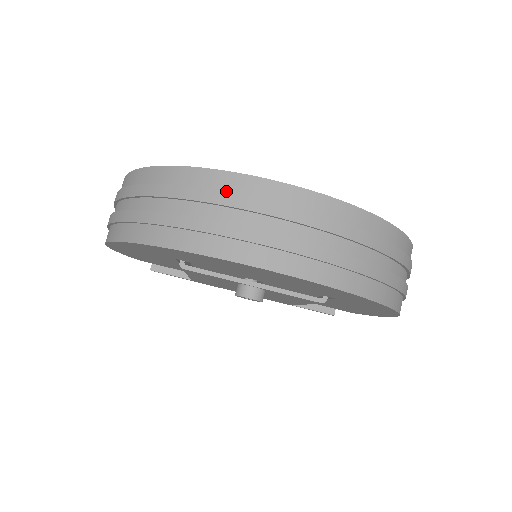
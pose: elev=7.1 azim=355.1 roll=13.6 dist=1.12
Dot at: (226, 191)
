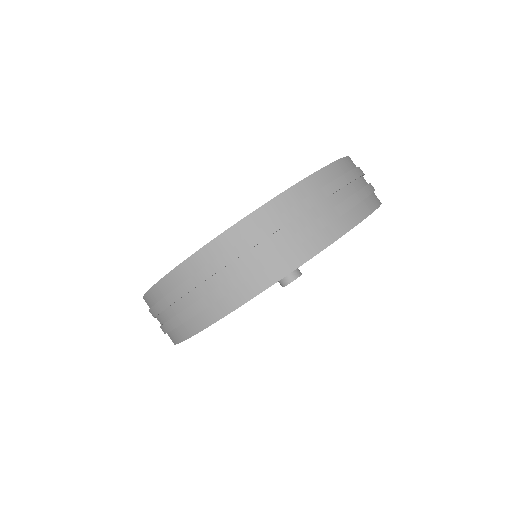
Dot at: (278, 216)
